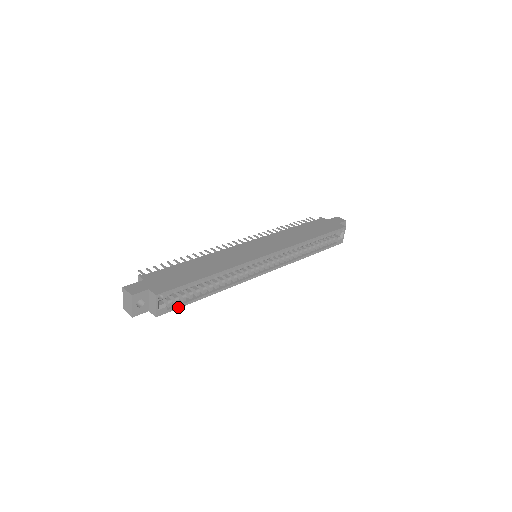
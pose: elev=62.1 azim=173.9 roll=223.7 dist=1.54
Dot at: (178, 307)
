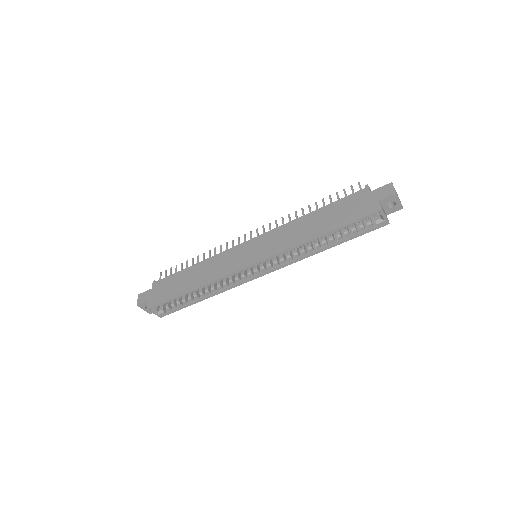
Dot at: (176, 310)
